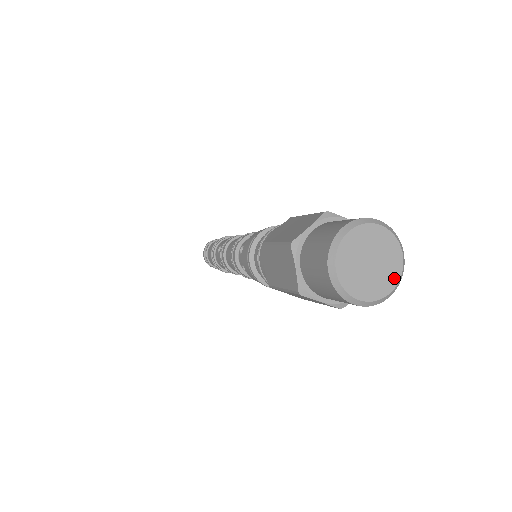
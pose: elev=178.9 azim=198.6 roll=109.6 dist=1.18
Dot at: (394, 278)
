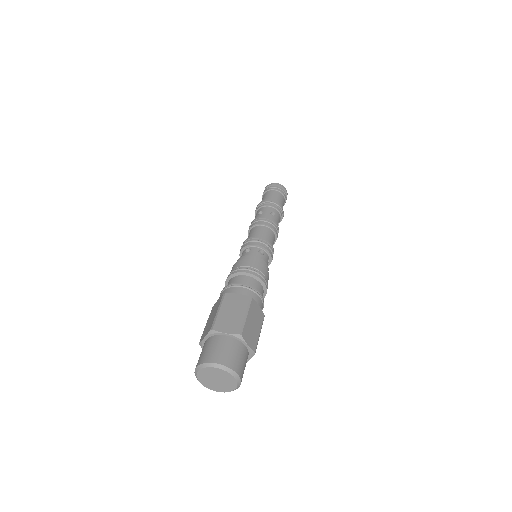
Dot at: (234, 385)
